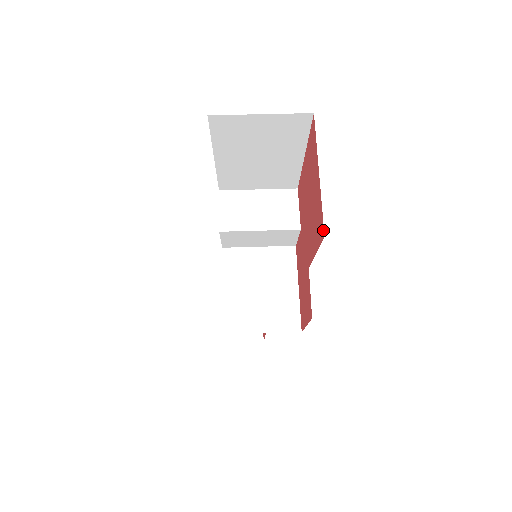
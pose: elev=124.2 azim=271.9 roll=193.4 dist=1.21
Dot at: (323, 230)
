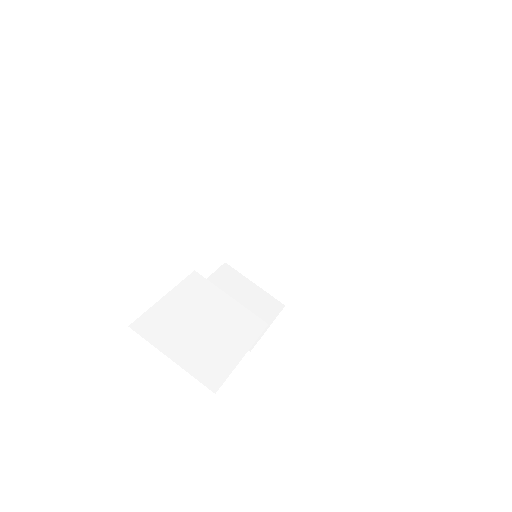
Dot at: occluded
